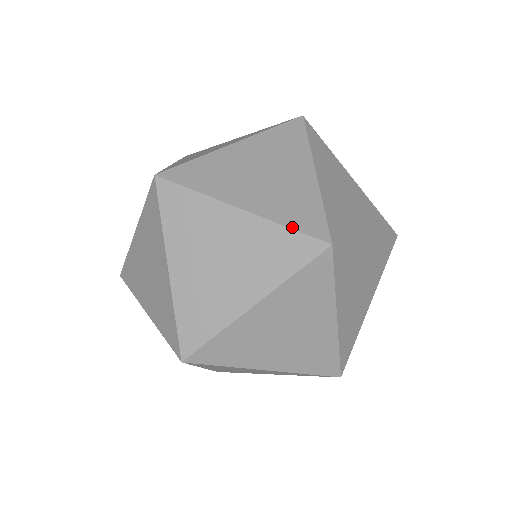
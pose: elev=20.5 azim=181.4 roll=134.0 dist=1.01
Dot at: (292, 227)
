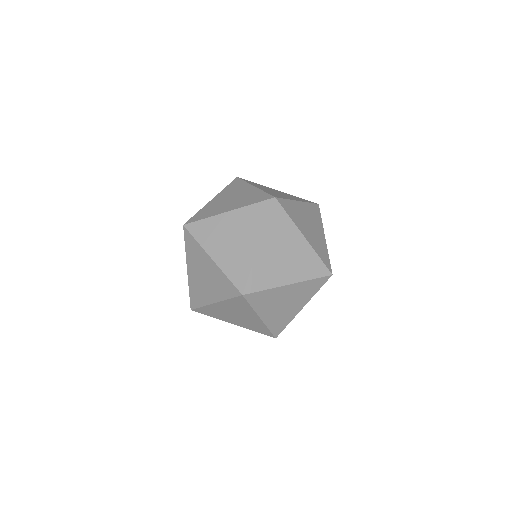
Dot at: (190, 293)
